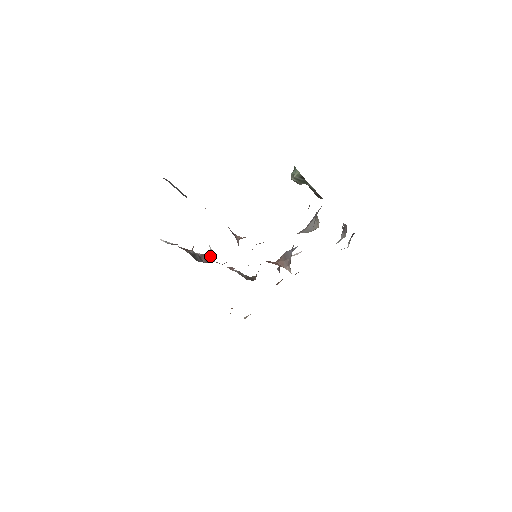
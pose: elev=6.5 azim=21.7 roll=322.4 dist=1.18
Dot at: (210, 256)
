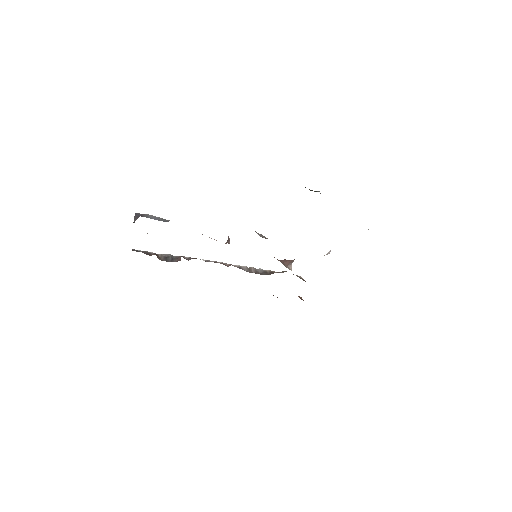
Dot at: occluded
